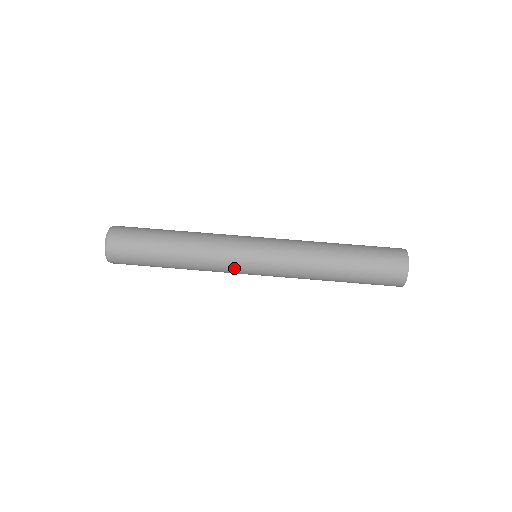
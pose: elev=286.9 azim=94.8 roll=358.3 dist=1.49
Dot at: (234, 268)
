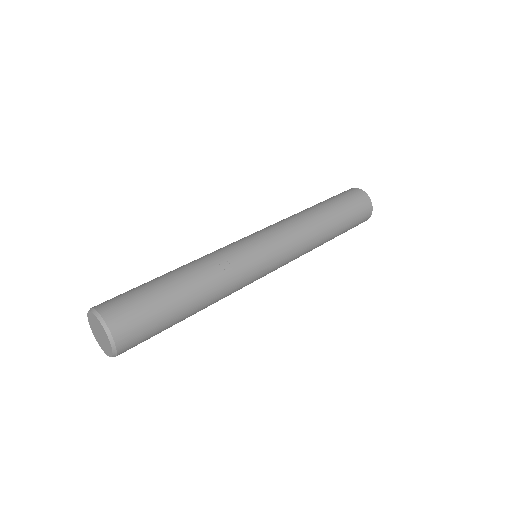
Dot at: (253, 277)
